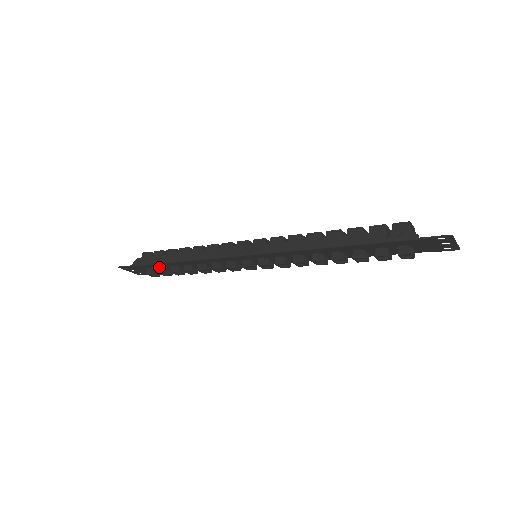
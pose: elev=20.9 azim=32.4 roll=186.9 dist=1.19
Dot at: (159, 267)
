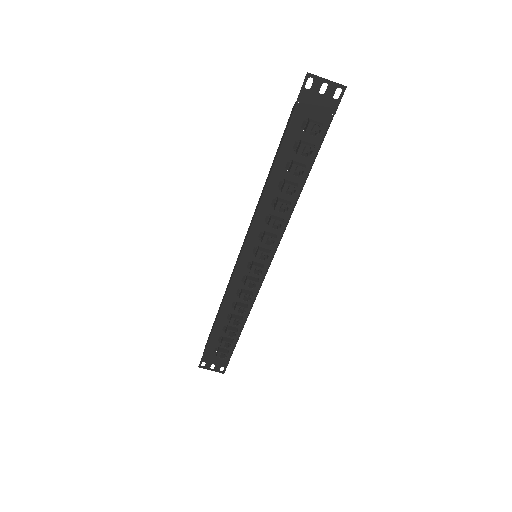
Dot at: (218, 339)
